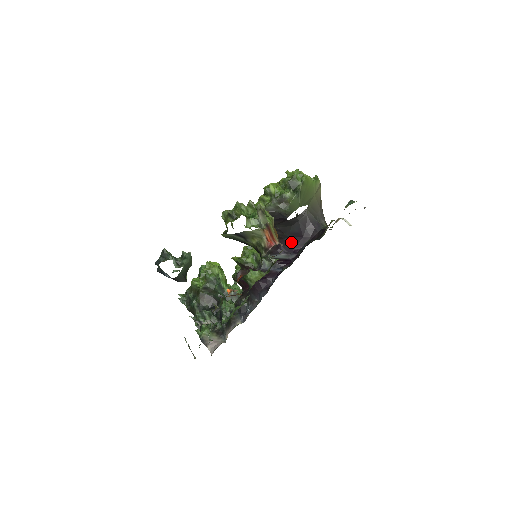
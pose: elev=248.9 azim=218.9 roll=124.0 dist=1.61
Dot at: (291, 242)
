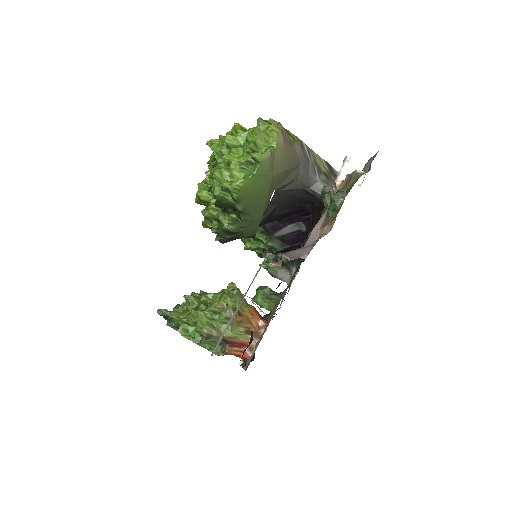
Dot at: (288, 219)
